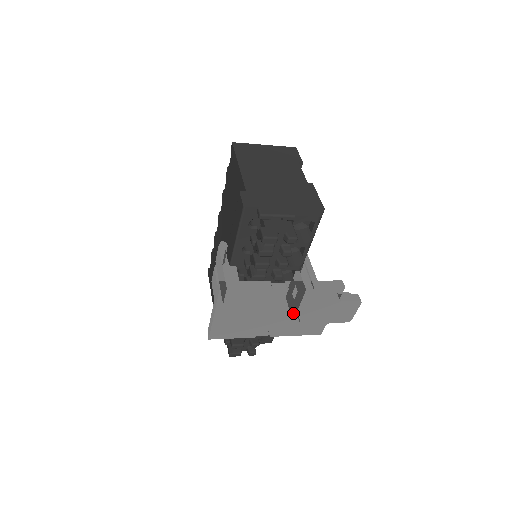
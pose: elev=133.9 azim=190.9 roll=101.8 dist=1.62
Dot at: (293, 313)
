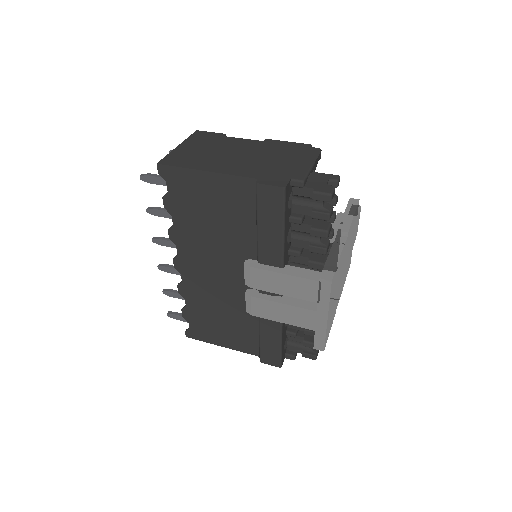
Dot at: (346, 259)
